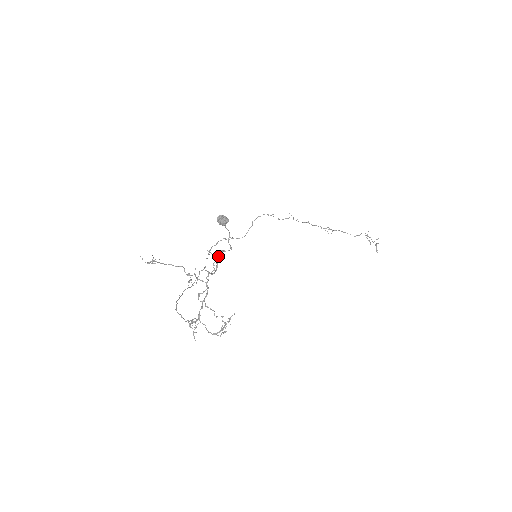
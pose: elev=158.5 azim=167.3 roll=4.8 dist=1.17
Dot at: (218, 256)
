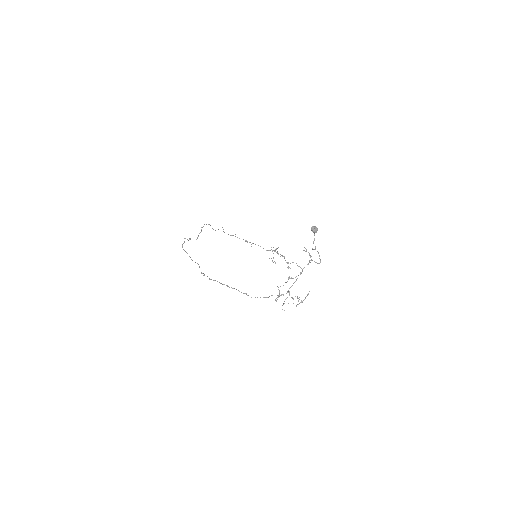
Dot at: (318, 252)
